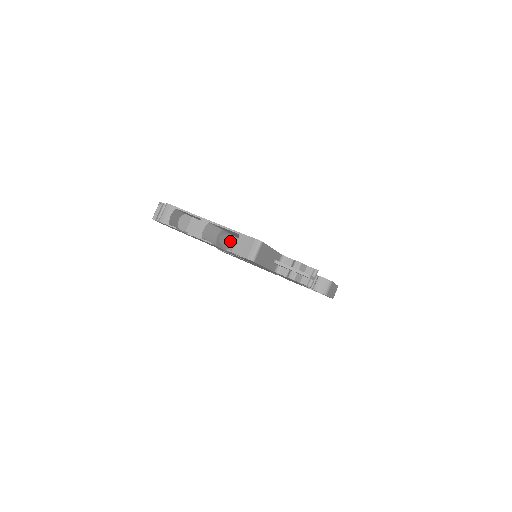
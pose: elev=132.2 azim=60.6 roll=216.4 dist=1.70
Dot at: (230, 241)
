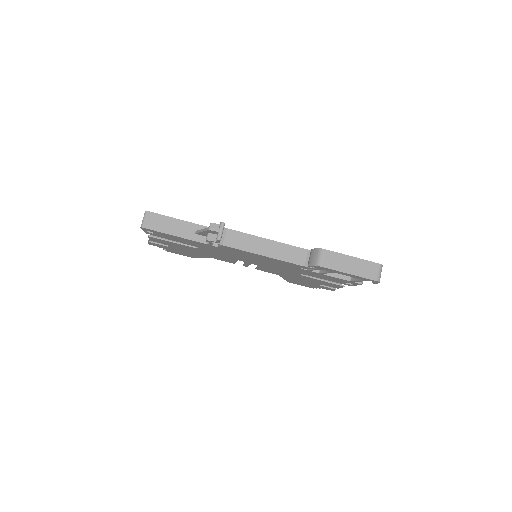
Dot at: occluded
